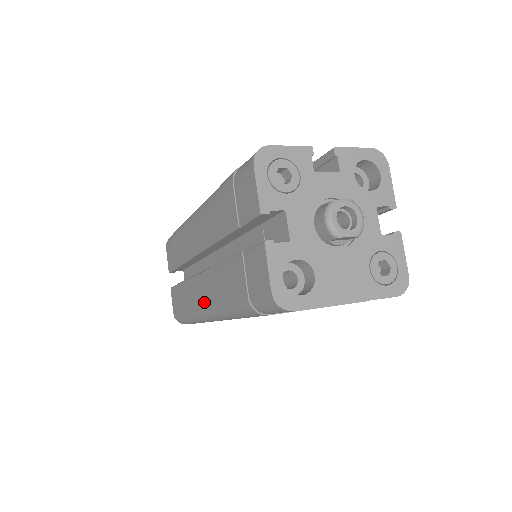
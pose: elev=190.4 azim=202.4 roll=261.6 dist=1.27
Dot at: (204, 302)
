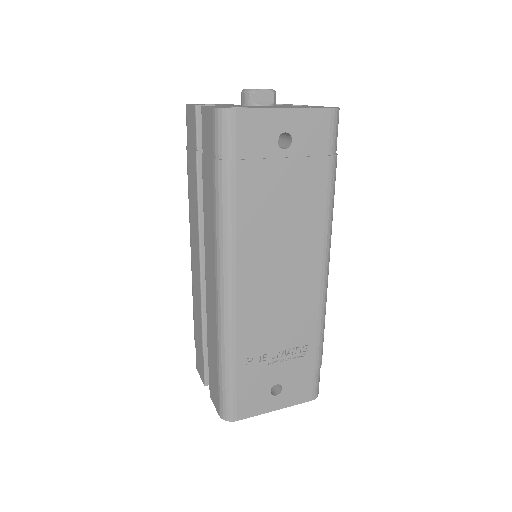
Dot at: (213, 283)
